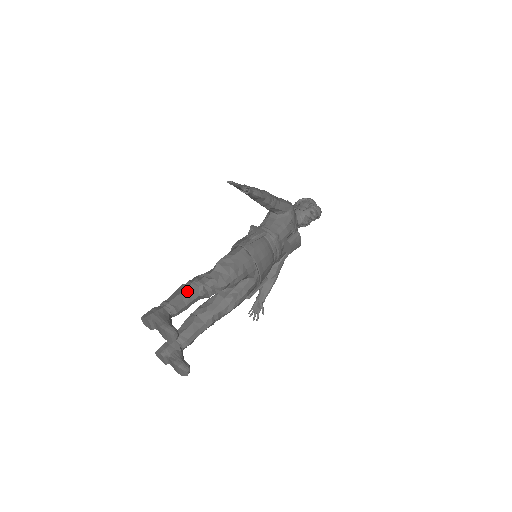
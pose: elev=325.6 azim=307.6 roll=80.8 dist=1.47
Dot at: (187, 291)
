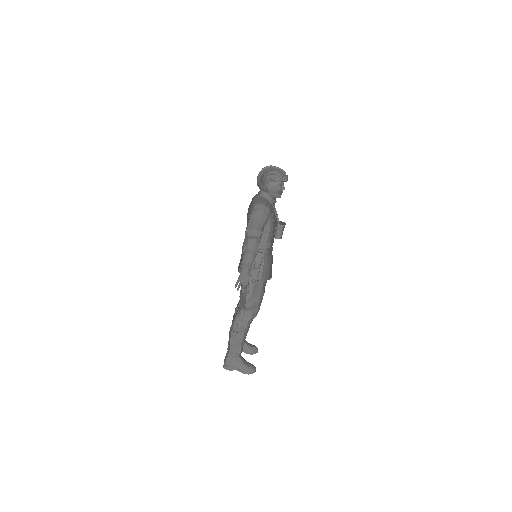
Dot at: (240, 338)
